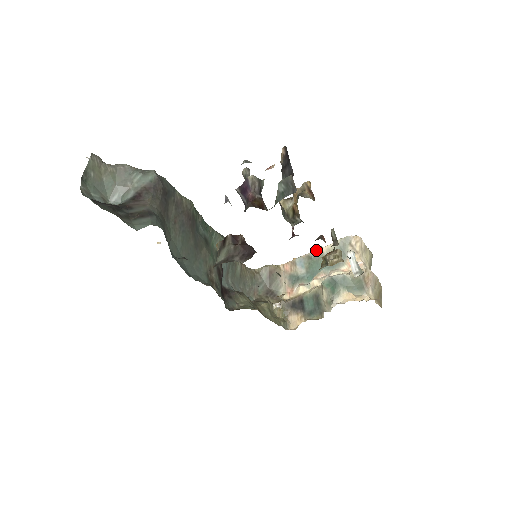
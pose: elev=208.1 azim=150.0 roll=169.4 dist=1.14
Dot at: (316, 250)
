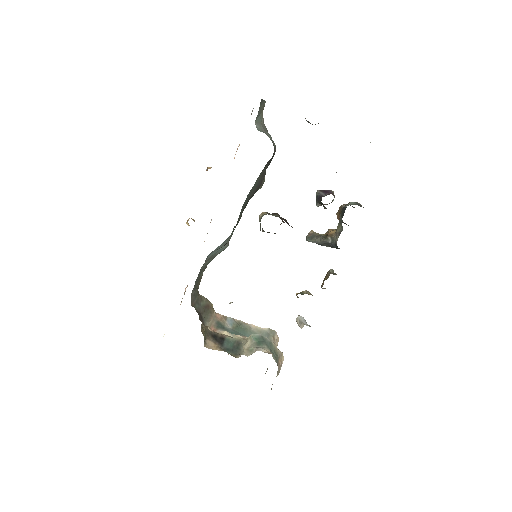
Dot at: occluded
